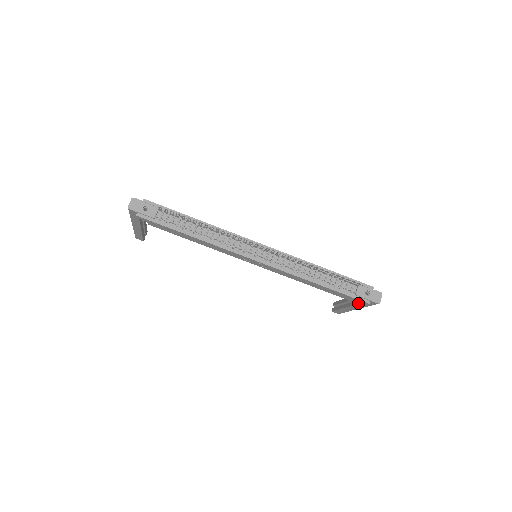
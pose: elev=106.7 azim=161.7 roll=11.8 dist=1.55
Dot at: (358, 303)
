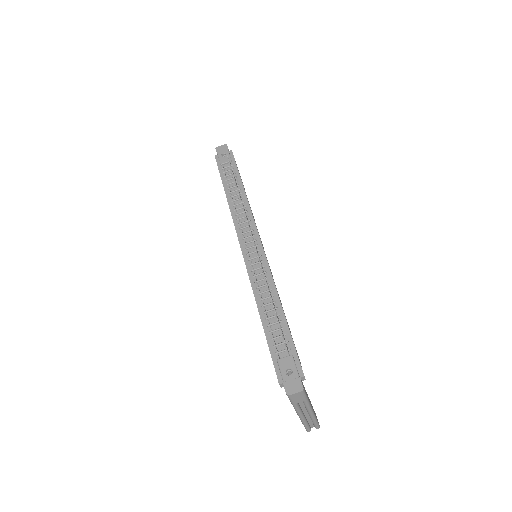
Dot at: occluded
